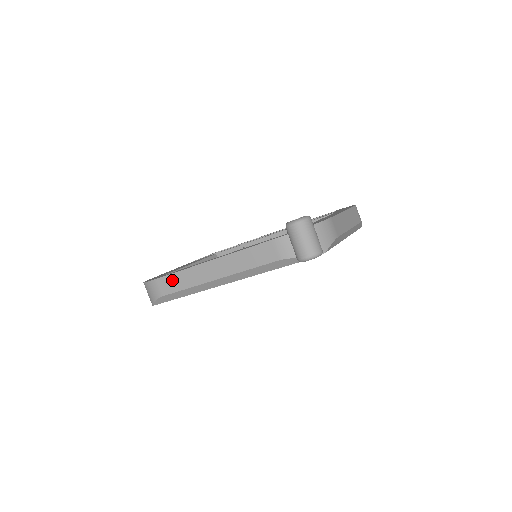
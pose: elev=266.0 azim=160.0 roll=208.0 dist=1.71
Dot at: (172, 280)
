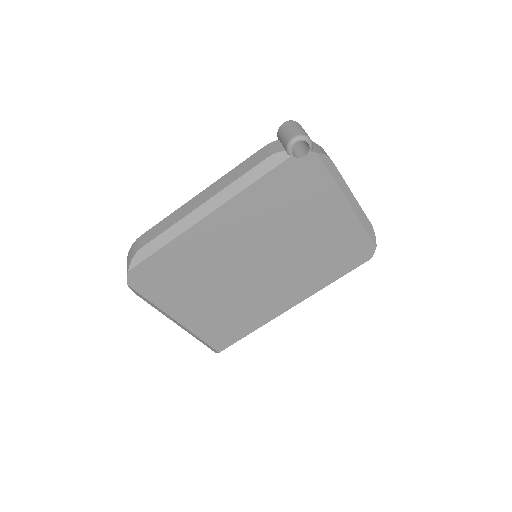
Dot at: (157, 228)
